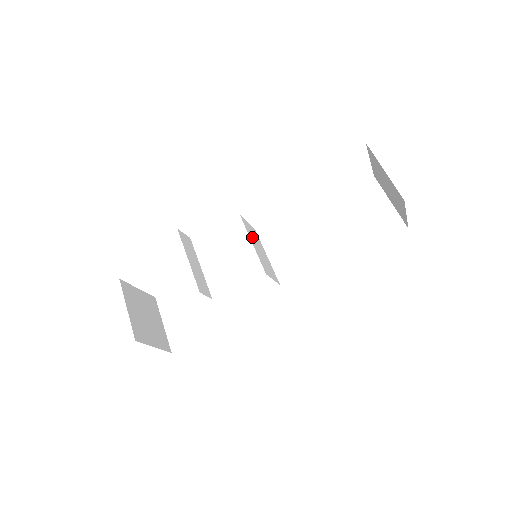
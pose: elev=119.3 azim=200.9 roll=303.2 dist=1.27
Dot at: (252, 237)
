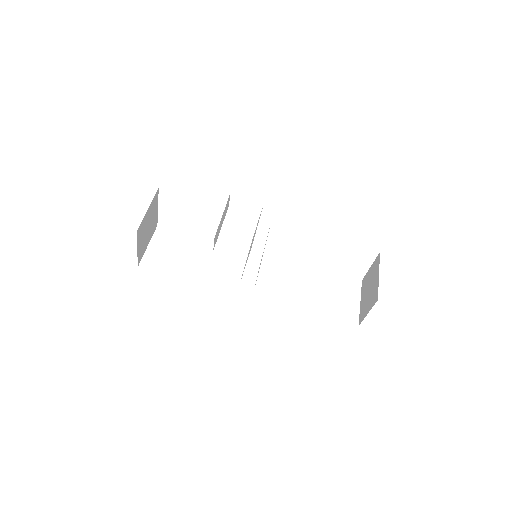
Dot at: occluded
